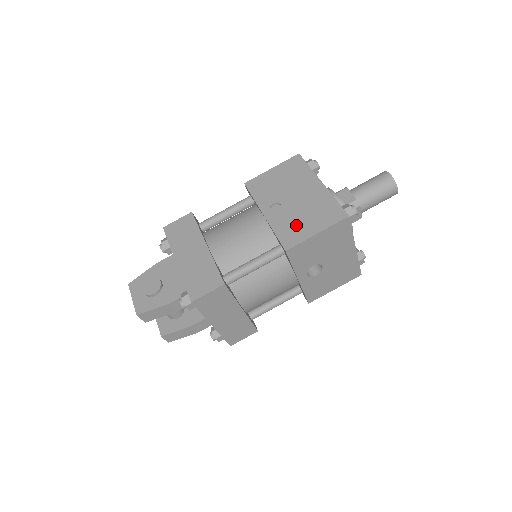
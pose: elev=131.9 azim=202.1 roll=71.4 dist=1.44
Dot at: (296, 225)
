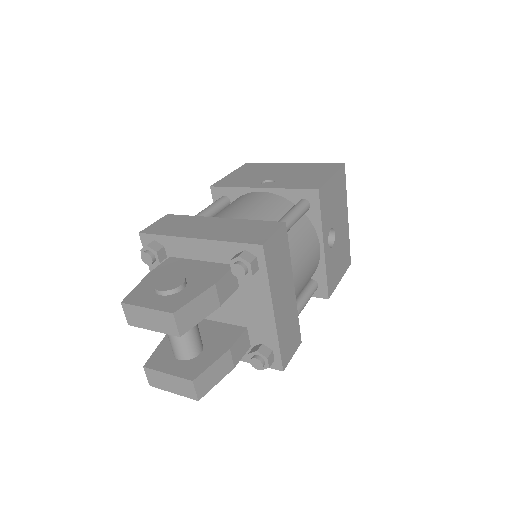
Dot at: (305, 179)
